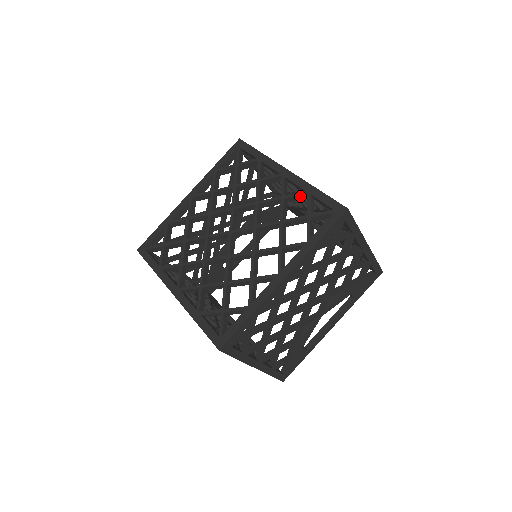
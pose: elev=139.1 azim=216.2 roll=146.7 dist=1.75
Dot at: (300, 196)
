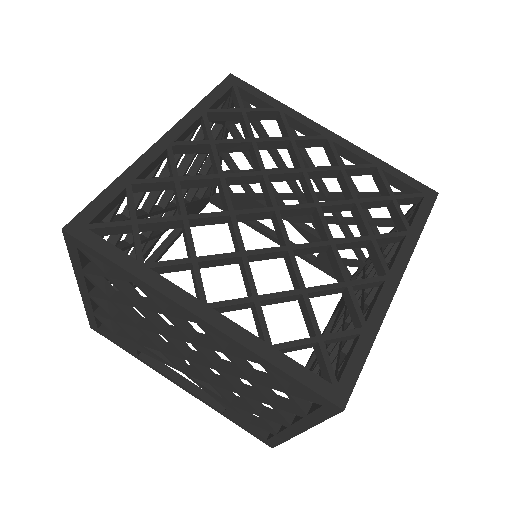
Dot at: (364, 170)
